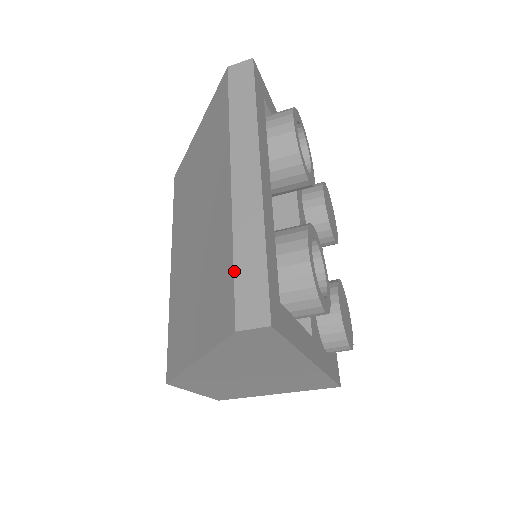
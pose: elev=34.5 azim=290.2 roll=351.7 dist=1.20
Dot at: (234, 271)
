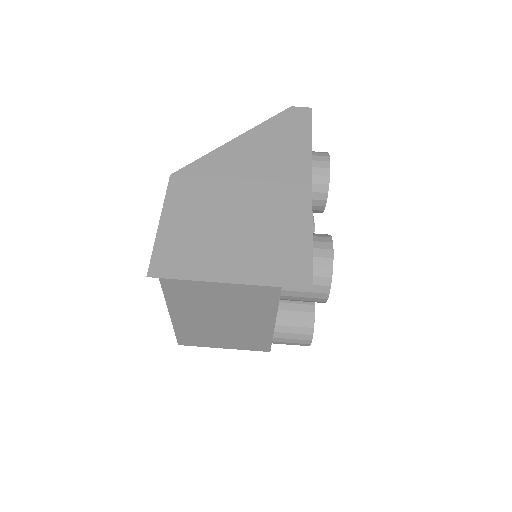
Dot at: occluded
